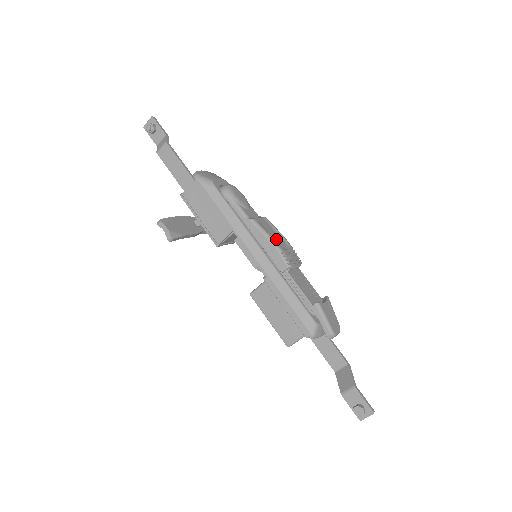
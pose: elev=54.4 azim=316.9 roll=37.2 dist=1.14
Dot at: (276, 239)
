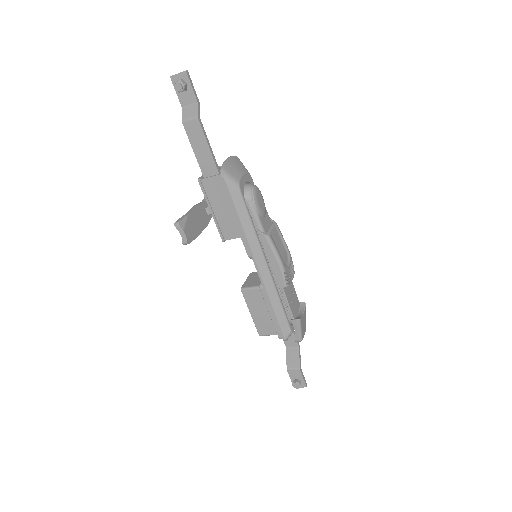
Dot at: (282, 255)
